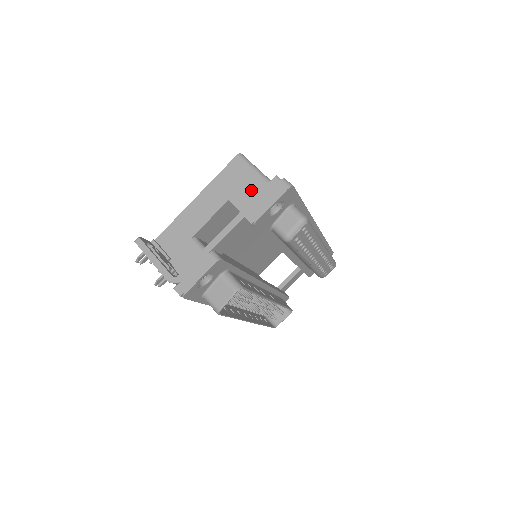
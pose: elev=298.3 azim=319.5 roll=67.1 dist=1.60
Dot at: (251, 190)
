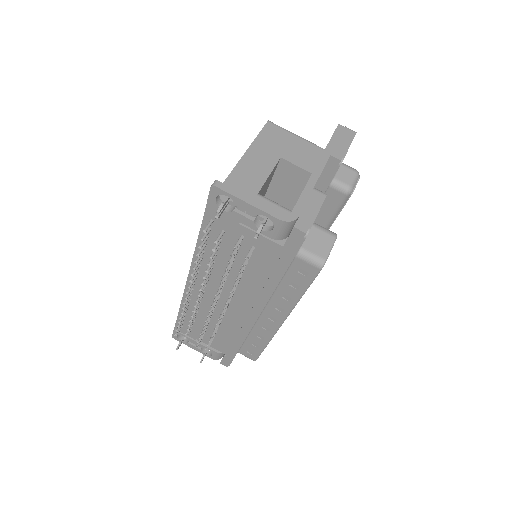
Dot at: (299, 149)
